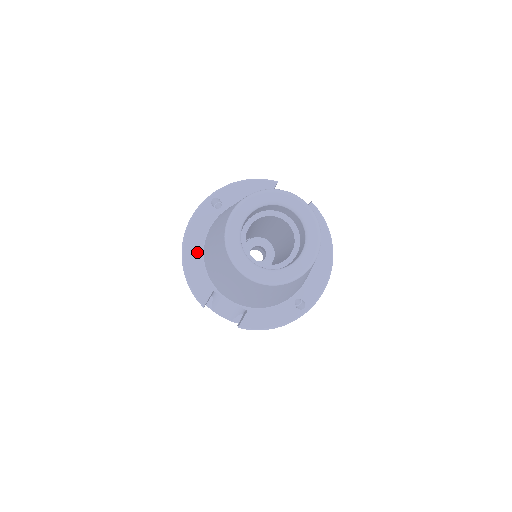
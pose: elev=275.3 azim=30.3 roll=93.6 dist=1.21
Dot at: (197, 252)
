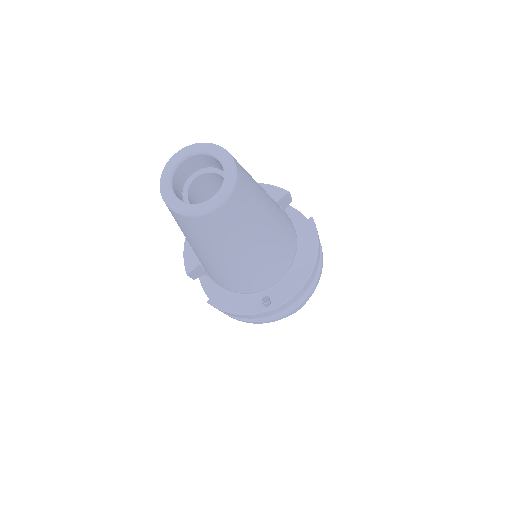
Dot at: occluded
